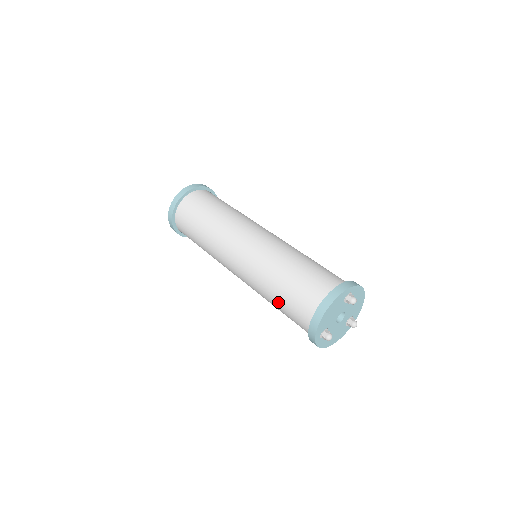
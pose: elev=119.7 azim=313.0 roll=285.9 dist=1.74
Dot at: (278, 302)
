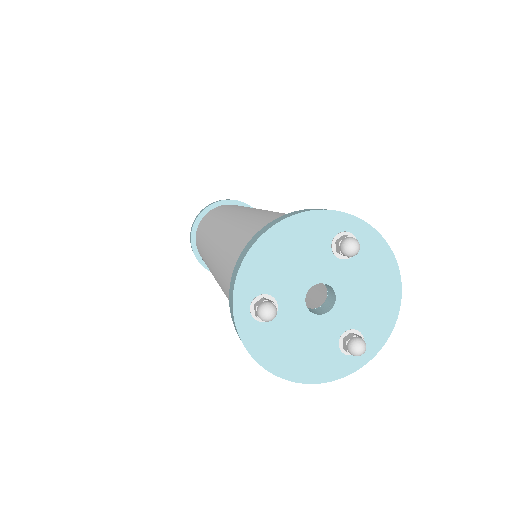
Dot at: (225, 267)
